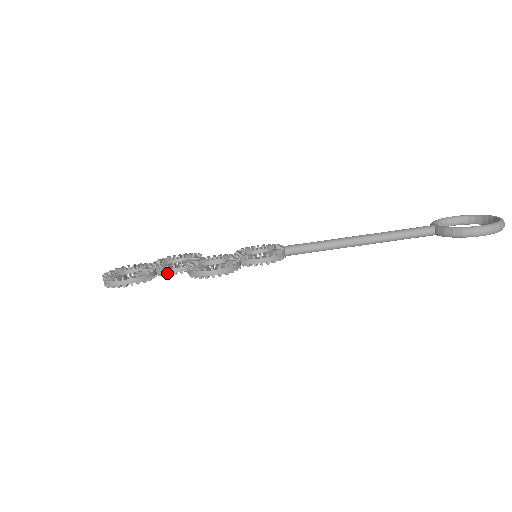
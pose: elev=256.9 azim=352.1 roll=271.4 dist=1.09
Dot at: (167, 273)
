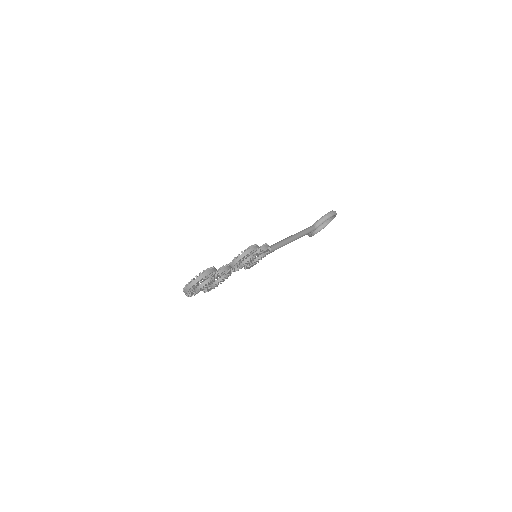
Dot at: (223, 272)
